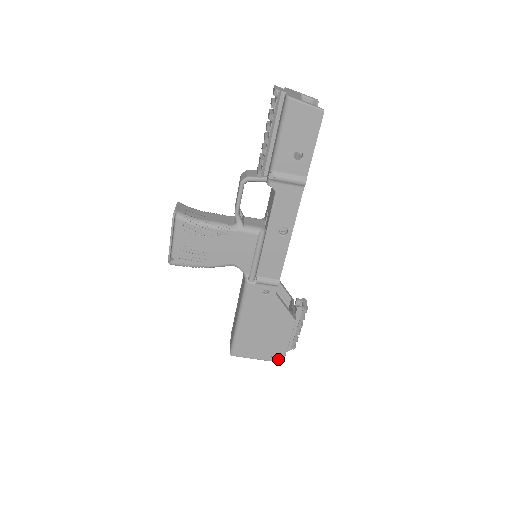
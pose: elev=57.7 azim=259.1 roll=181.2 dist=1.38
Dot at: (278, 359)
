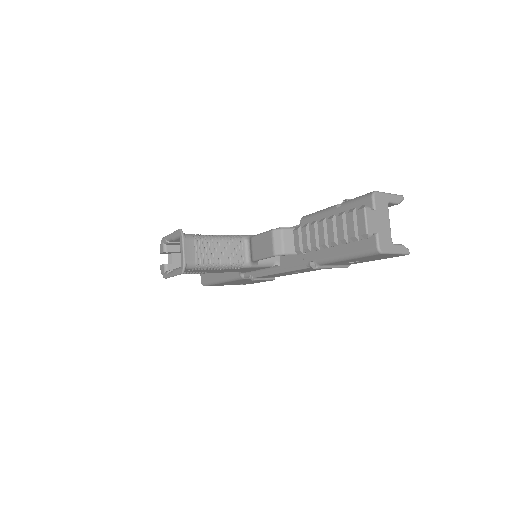
Dot at: (245, 284)
